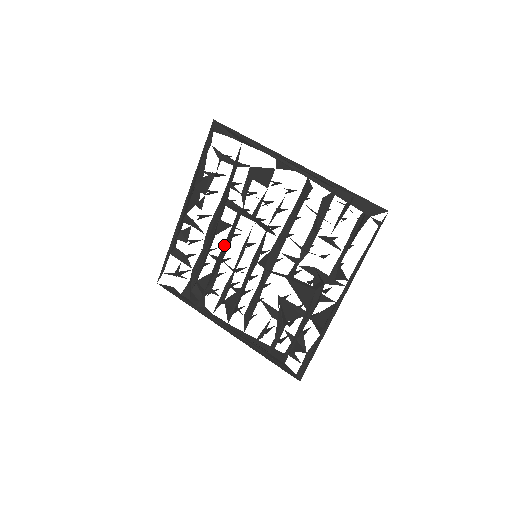
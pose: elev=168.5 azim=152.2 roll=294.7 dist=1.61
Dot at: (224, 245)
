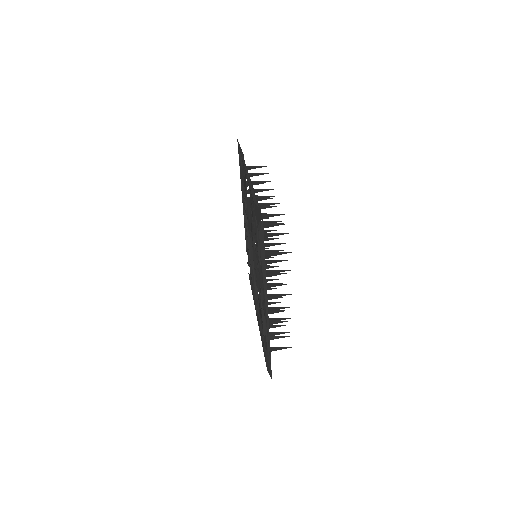
Dot at: occluded
